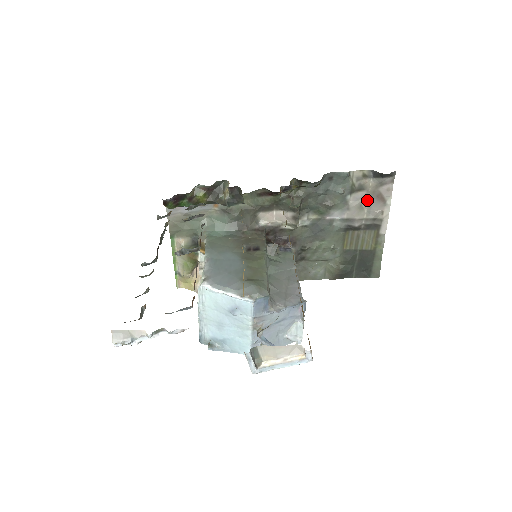
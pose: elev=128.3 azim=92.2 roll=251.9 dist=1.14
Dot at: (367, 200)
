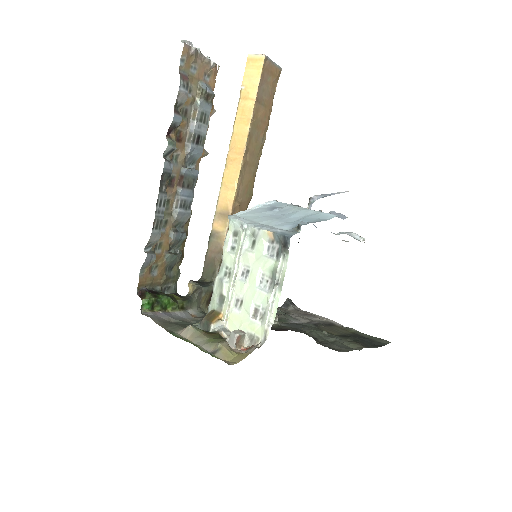
Dot at: (301, 316)
